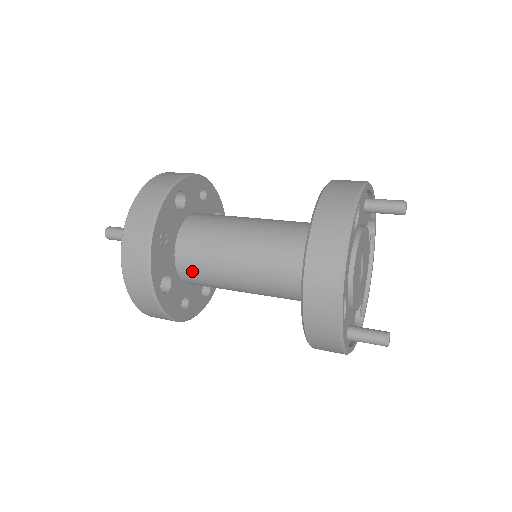
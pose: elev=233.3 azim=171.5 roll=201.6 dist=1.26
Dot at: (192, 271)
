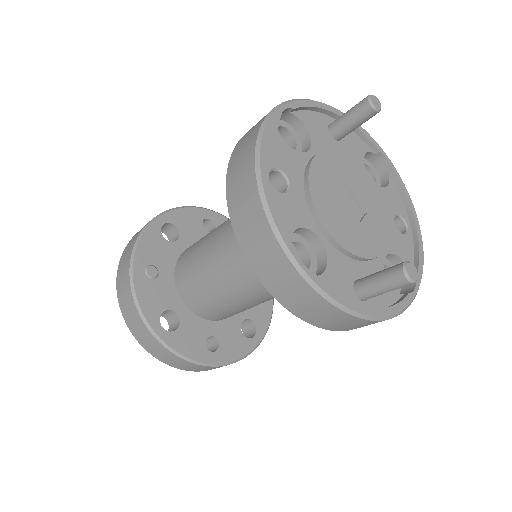
Dot at: (194, 298)
